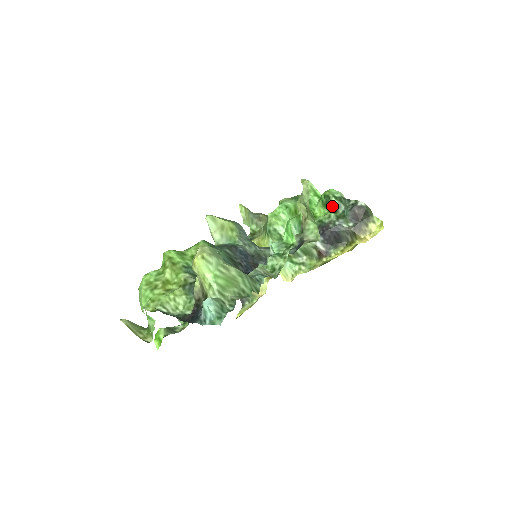
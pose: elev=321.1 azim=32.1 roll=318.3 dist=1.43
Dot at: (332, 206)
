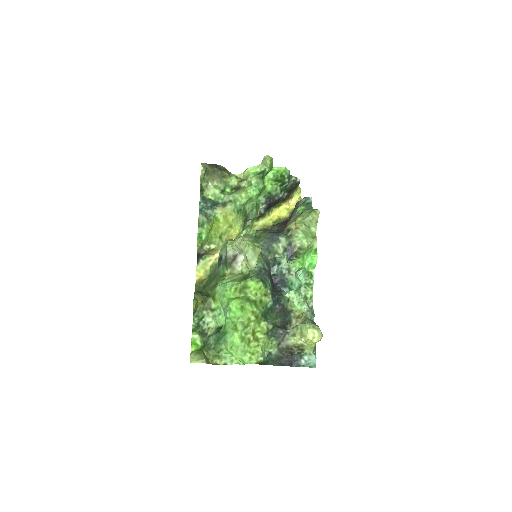
Dot at: (282, 183)
